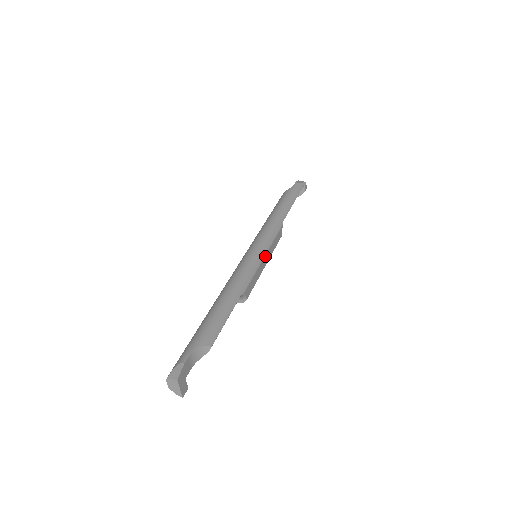
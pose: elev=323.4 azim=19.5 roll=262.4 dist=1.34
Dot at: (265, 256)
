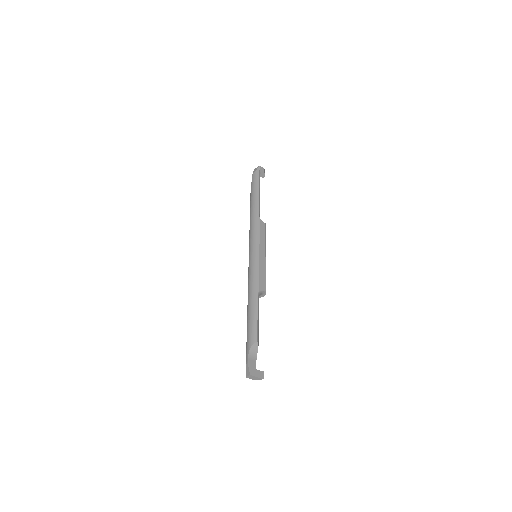
Dot at: (260, 253)
